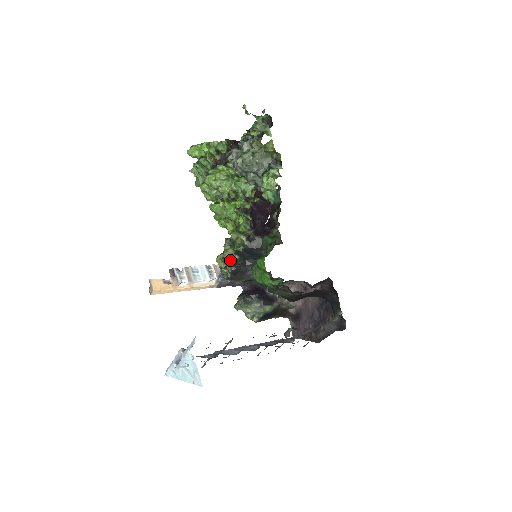
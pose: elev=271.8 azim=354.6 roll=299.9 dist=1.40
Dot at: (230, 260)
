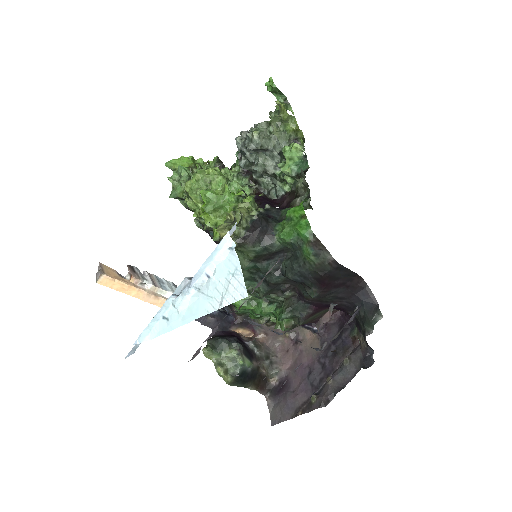
Dot at: (247, 213)
